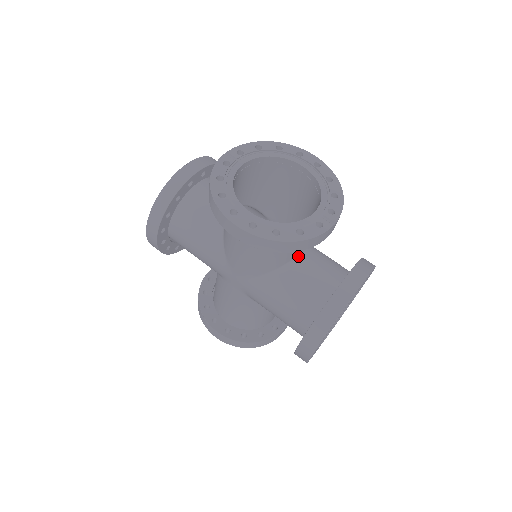
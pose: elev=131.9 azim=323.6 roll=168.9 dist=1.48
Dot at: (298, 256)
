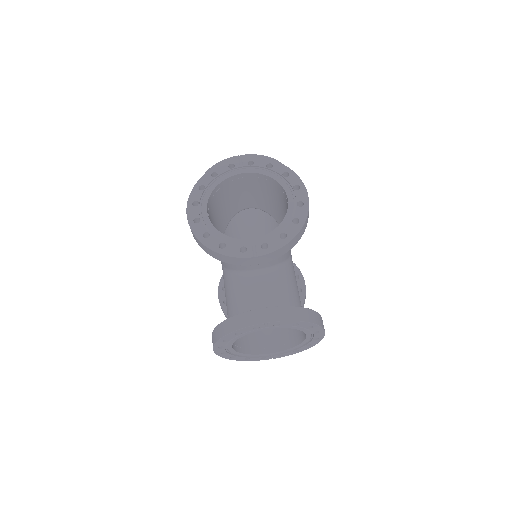
Dot at: (255, 271)
